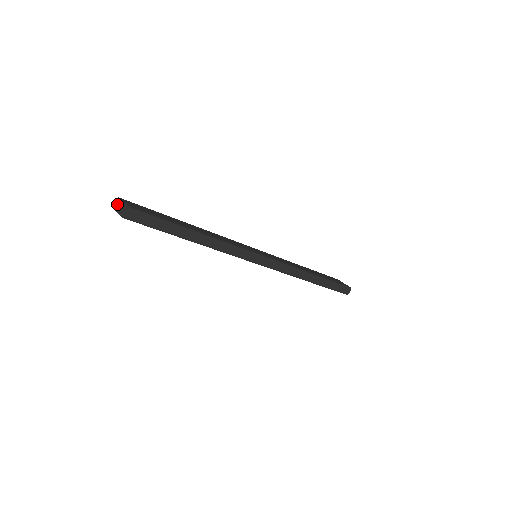
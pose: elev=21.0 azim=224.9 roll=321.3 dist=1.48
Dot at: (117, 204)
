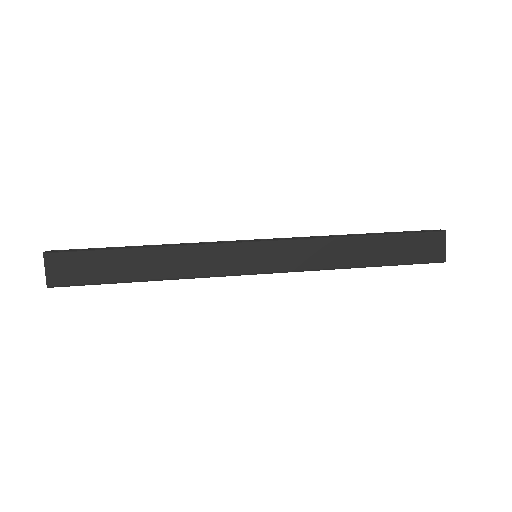
Dot at: (45, 257)
